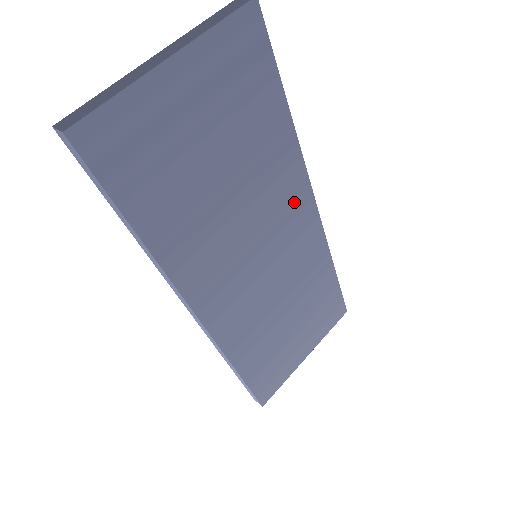
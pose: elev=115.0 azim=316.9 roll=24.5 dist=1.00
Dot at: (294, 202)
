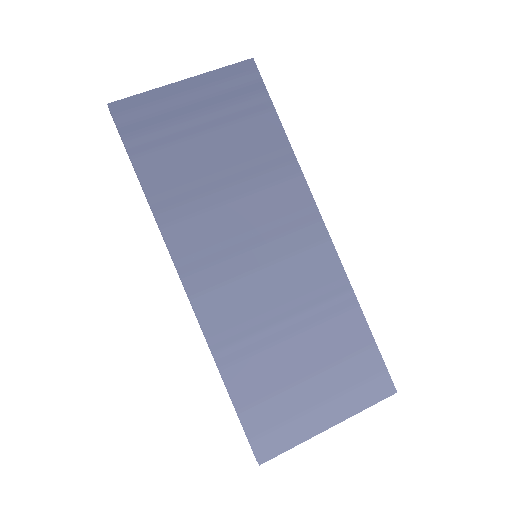
Dot at: (296, 213)
